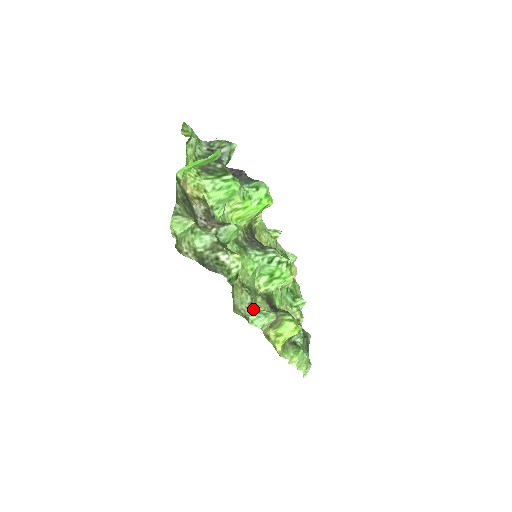
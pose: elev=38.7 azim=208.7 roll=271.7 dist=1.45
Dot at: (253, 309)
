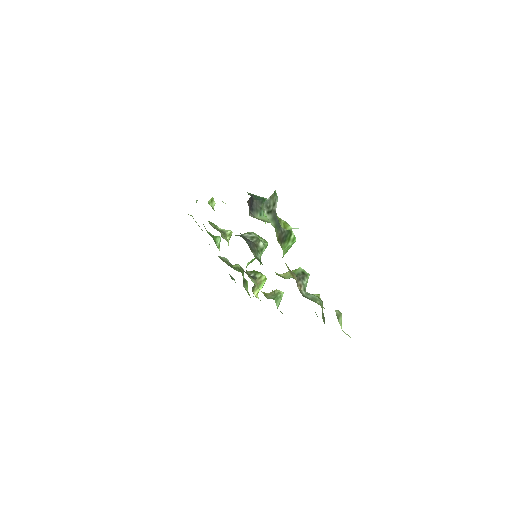
Dot at: (265, 296)
